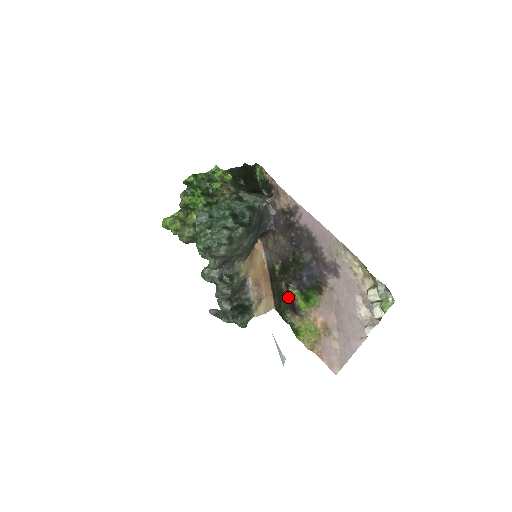
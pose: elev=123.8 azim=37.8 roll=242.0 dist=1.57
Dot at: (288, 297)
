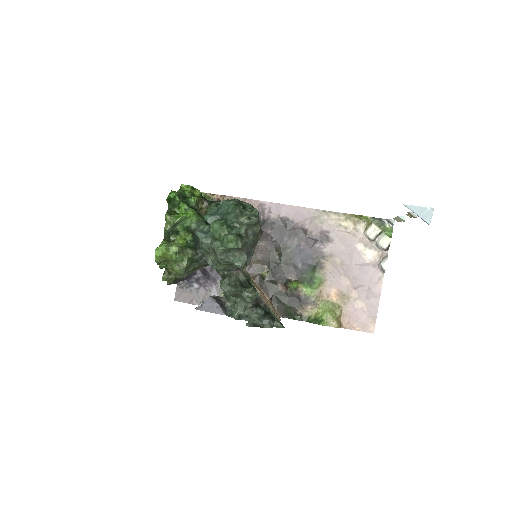
Dot at: (291, 294)
